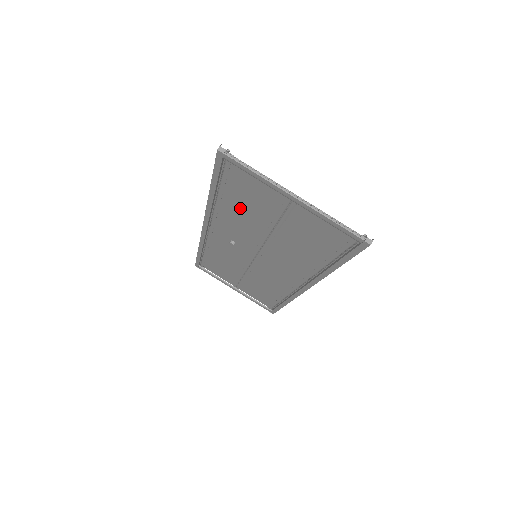
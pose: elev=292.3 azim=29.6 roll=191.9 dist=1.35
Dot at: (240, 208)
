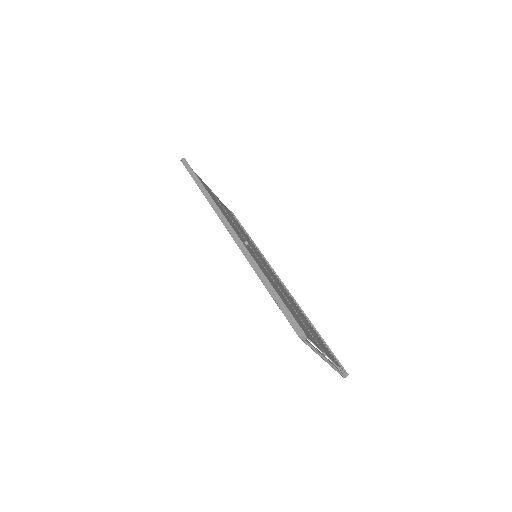
Dot at: occluded
